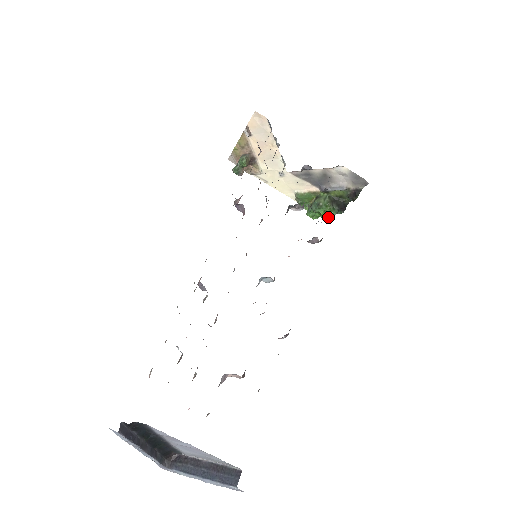
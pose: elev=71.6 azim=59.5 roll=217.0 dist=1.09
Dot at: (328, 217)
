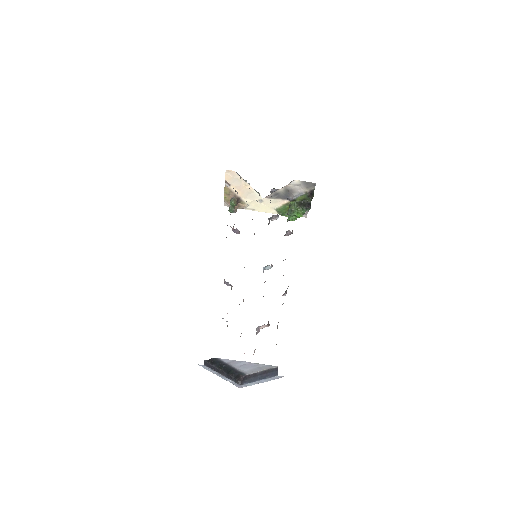
Dot at: (301, 216)
